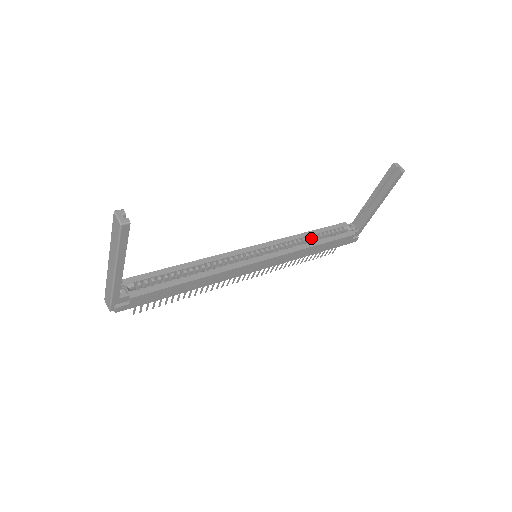
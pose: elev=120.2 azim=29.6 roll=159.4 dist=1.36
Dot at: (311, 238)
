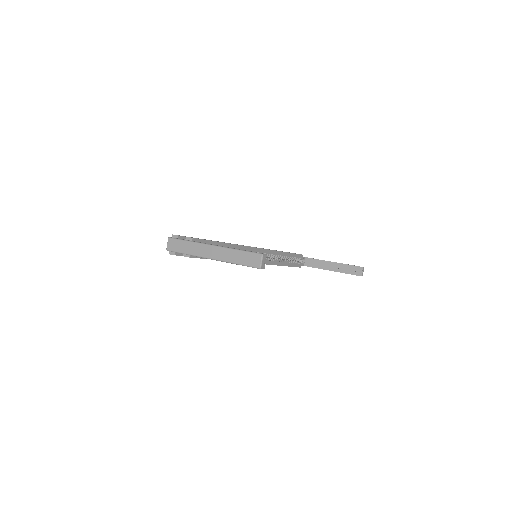
Dot at: (284, 257)
